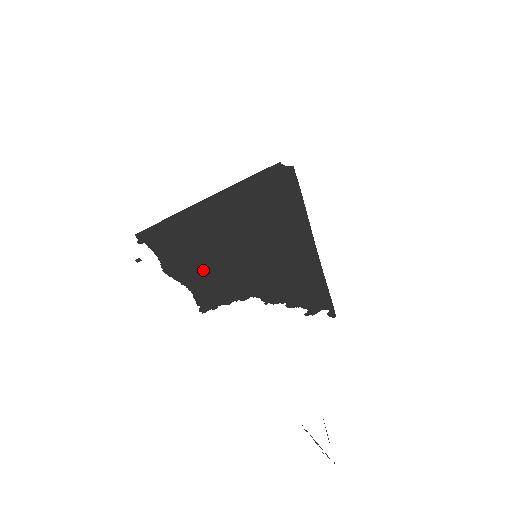
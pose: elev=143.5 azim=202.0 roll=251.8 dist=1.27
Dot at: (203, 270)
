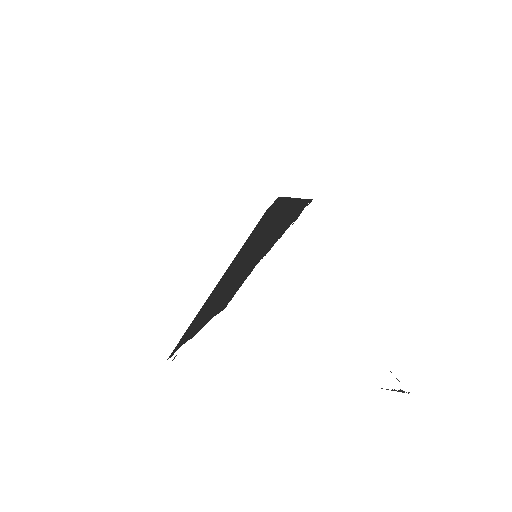
Dot at: (220, 303)
